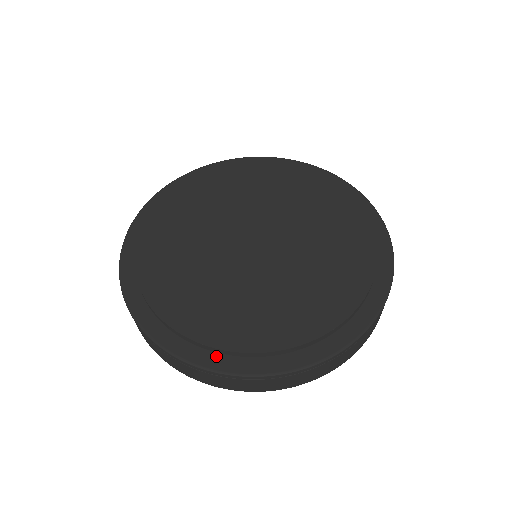
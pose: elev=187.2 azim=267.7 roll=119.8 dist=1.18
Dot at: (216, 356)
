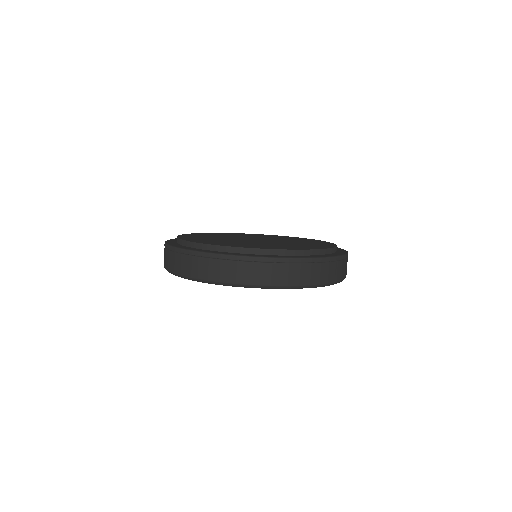
Dot at: (313, 256)
